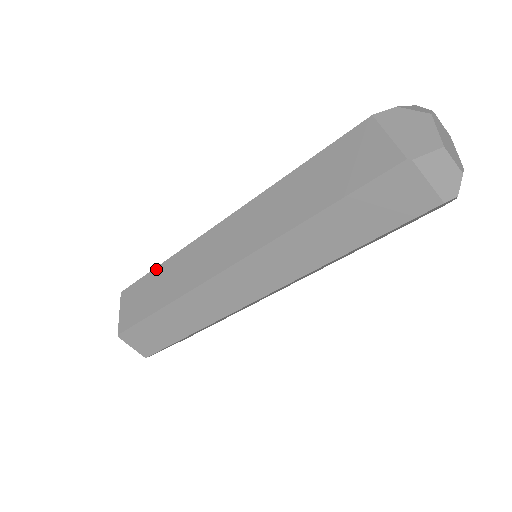
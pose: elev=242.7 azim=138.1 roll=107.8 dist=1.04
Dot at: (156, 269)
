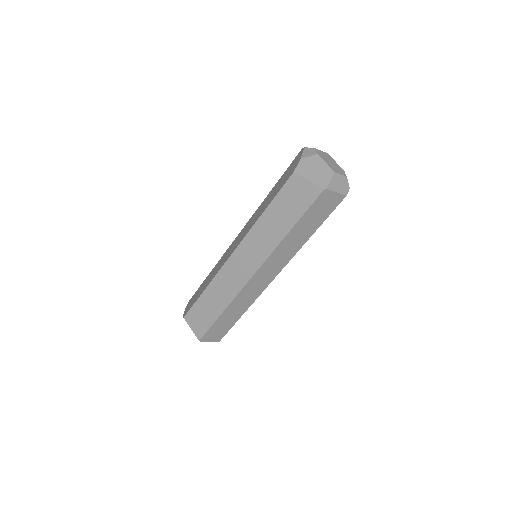
Dot at: (203, 294)
